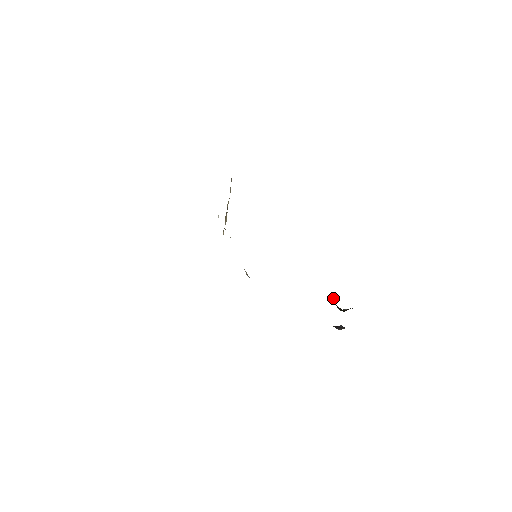
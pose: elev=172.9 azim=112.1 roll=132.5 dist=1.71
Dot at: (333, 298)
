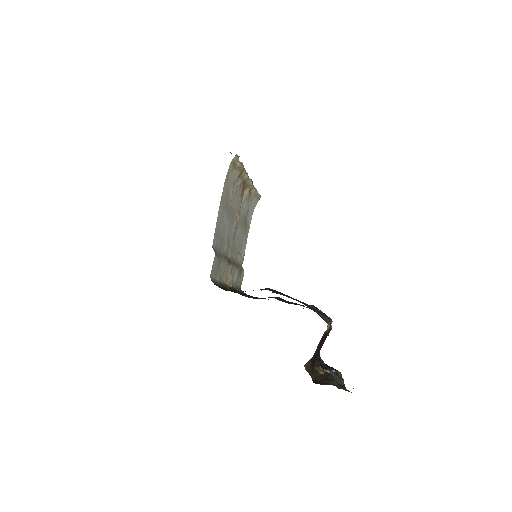
Dot at: (305, 364)
